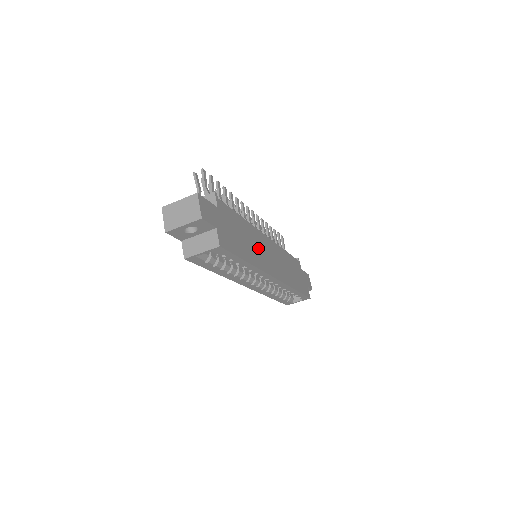
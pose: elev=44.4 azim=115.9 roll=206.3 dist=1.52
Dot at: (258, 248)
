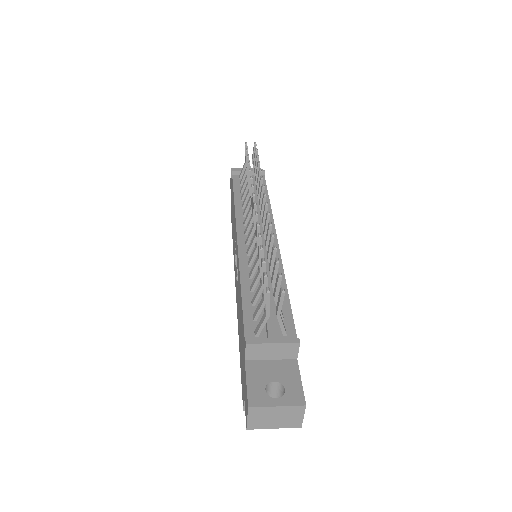
Dot at: occluded
